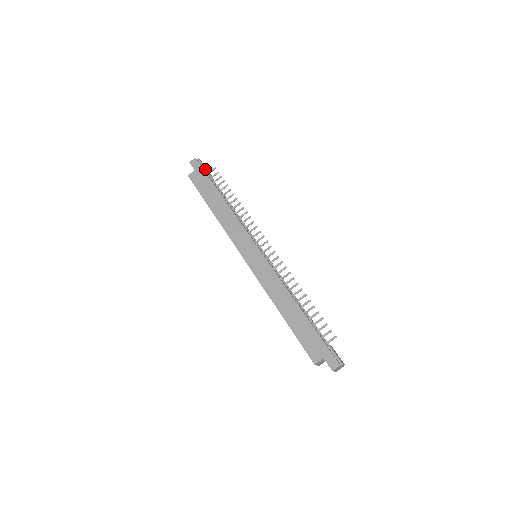
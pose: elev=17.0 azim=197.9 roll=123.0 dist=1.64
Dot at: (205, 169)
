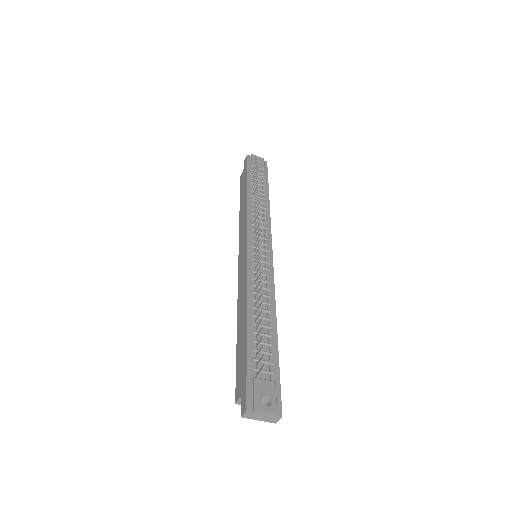
Dot at: (251, 164)
